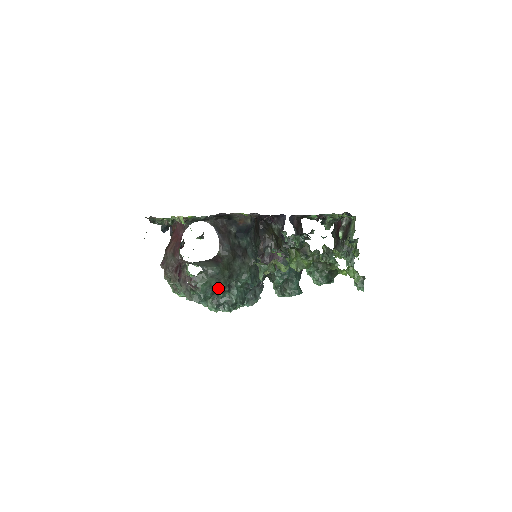
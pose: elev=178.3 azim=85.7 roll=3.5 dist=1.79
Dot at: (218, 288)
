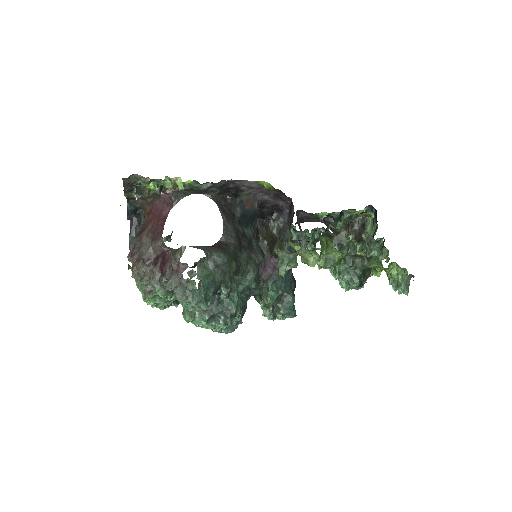
Dot at: (222, 285)
